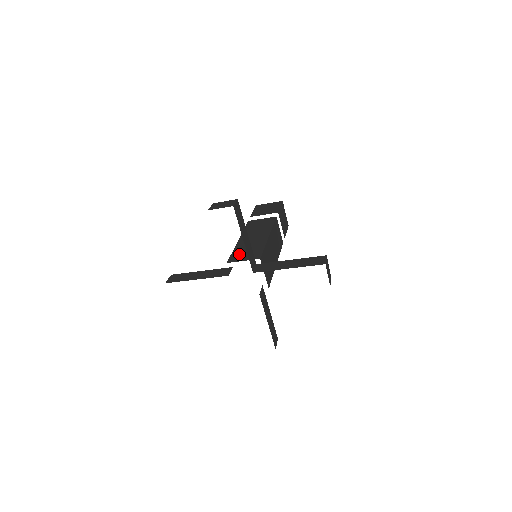
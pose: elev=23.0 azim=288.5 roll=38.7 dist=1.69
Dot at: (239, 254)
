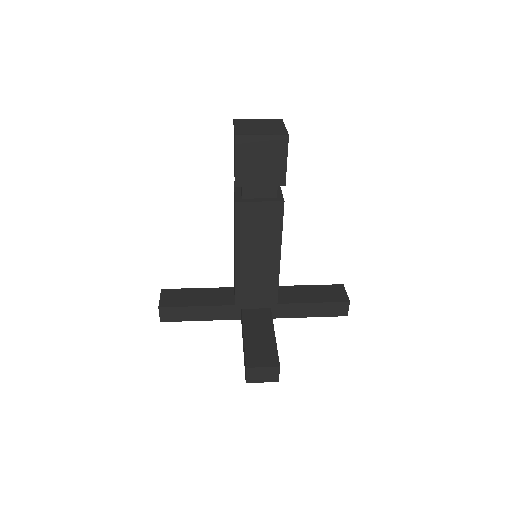
Dot at: (247, 295)
